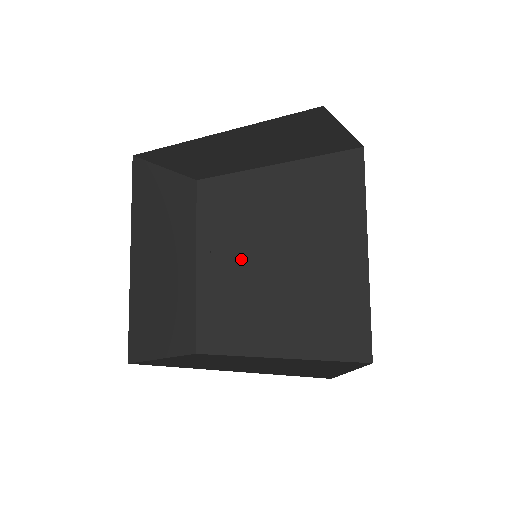
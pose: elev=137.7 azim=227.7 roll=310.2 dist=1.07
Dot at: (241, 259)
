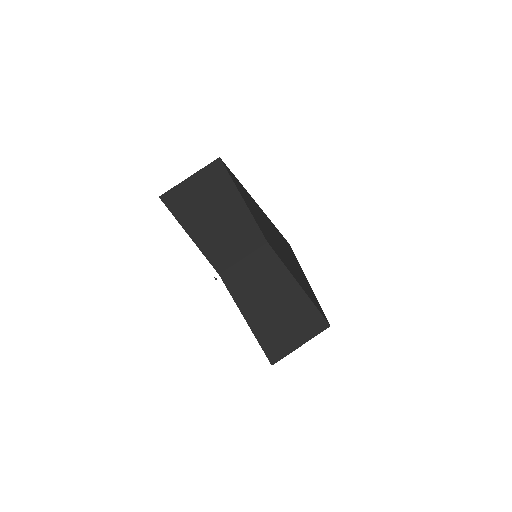
Dot at: (263, 226)
